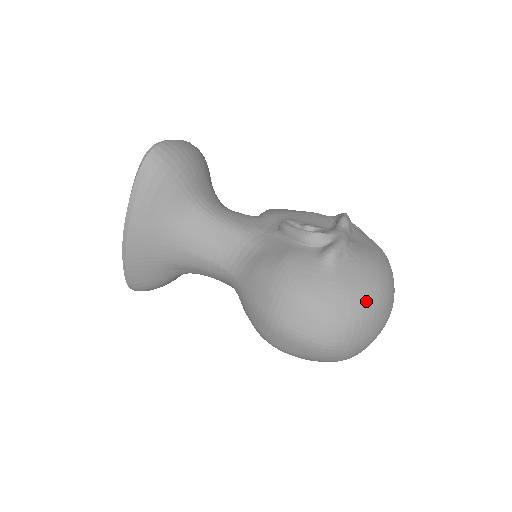
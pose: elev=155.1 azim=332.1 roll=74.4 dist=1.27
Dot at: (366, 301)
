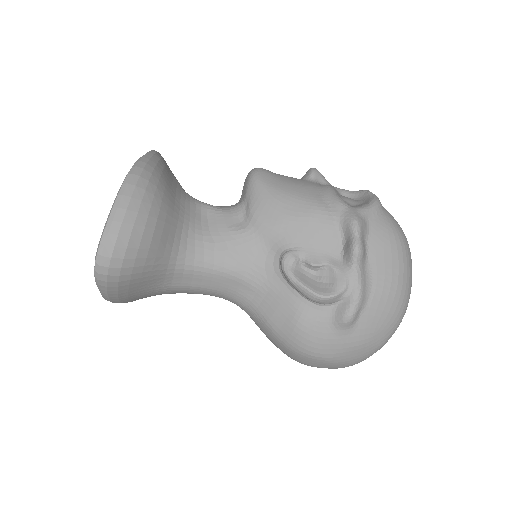
Dot at: (384, 339)
